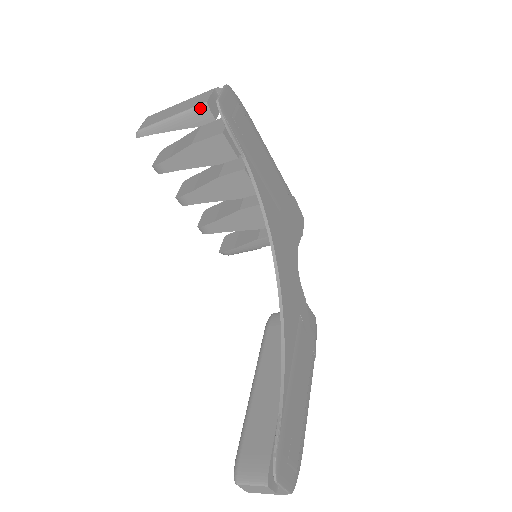
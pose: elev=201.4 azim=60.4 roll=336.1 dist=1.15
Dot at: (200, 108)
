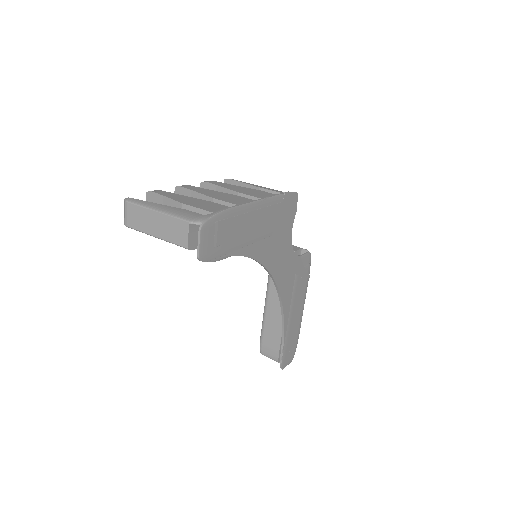
Dot at: occluded
